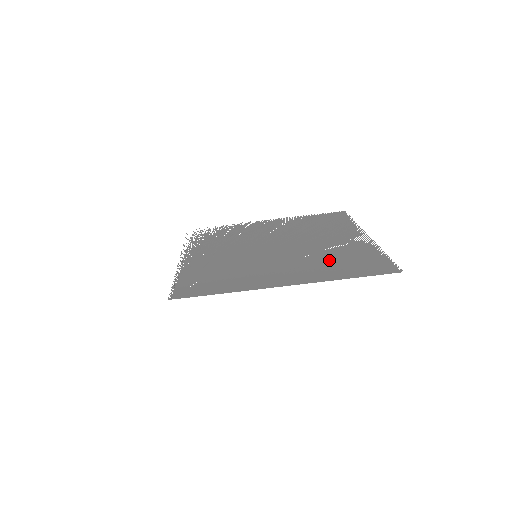
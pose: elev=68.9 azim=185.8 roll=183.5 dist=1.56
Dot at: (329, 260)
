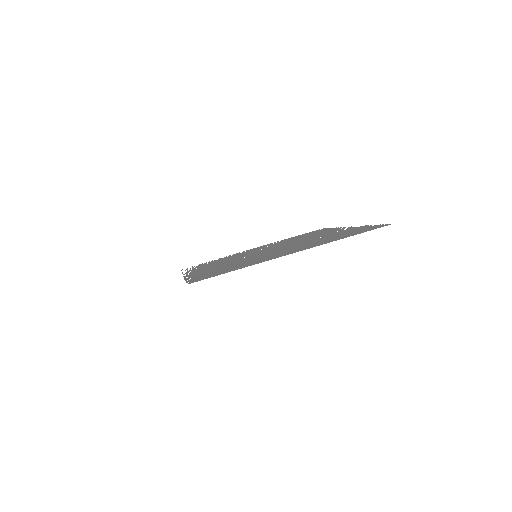
Dot at: occluded
